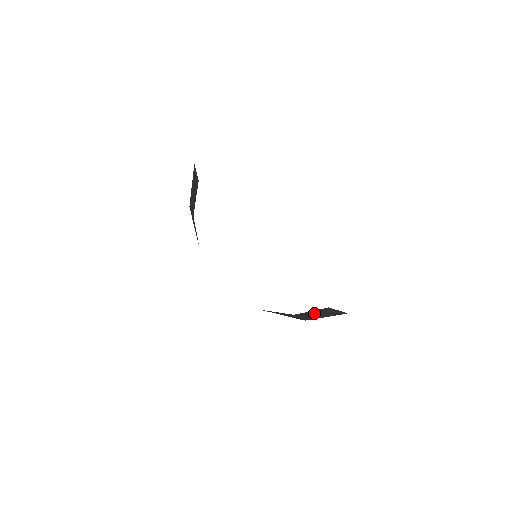
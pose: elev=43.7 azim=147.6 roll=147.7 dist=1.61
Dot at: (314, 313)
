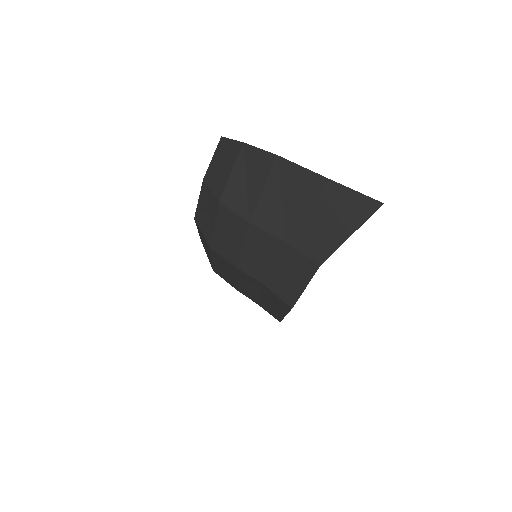
Dot at: (217, 164)
